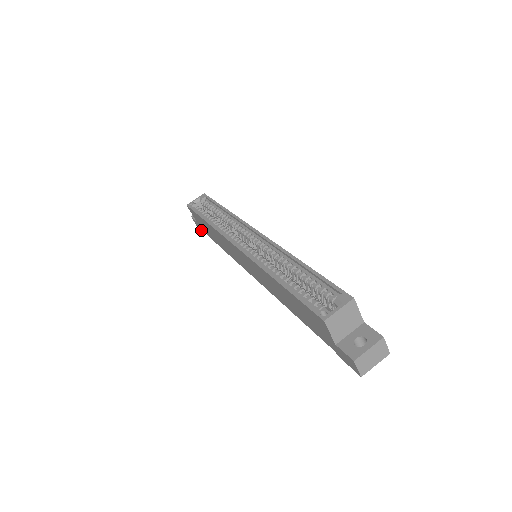
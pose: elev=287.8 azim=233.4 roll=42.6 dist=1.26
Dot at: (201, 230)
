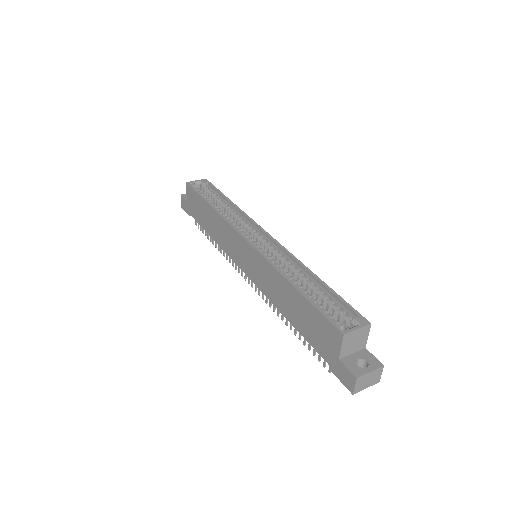
Dot at: (186, 211)
